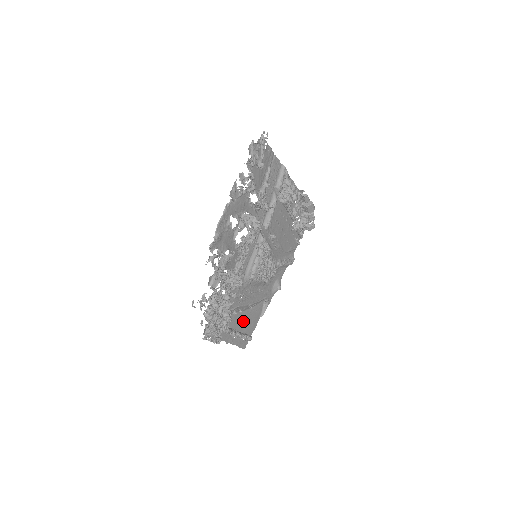
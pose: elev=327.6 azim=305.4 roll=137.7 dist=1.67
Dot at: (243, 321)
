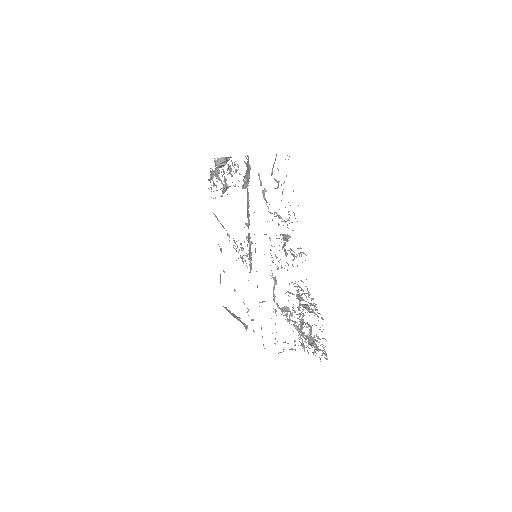
Dot at: occluded
